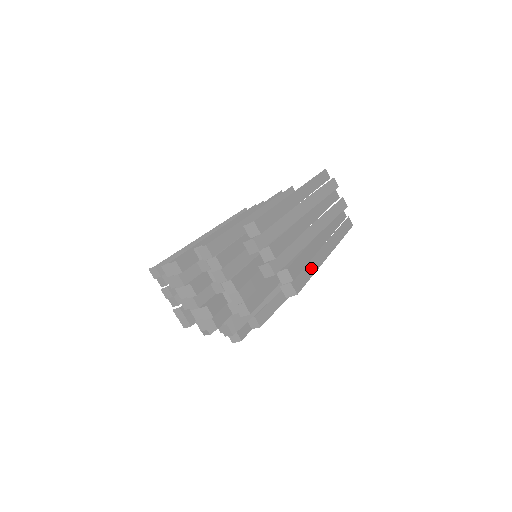
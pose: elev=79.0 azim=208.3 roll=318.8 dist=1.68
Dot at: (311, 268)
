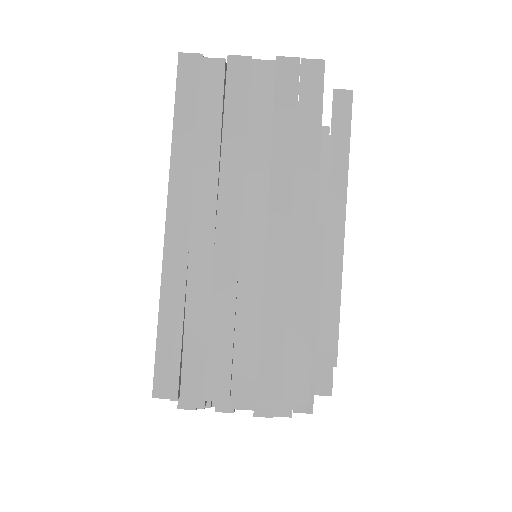
Dot at: (299, 315)
